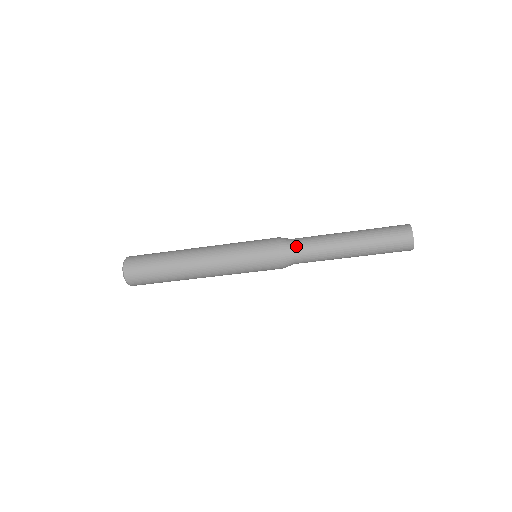
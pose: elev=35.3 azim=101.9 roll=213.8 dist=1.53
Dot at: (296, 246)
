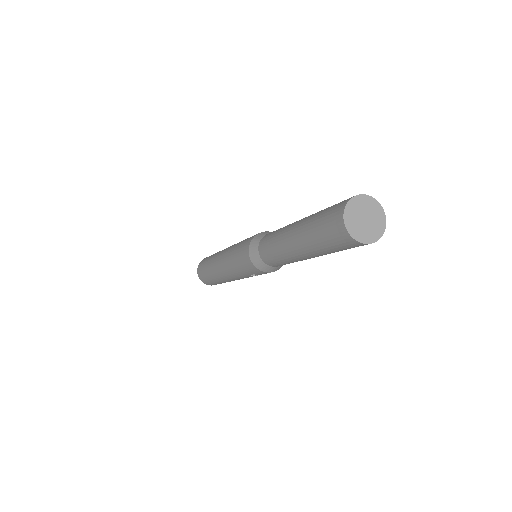
Dot at: (261, 242)
